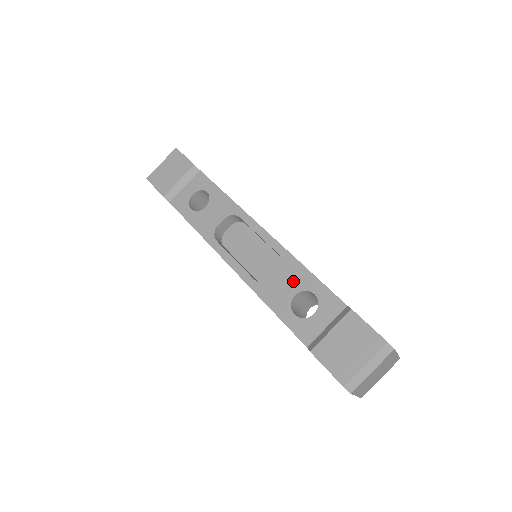
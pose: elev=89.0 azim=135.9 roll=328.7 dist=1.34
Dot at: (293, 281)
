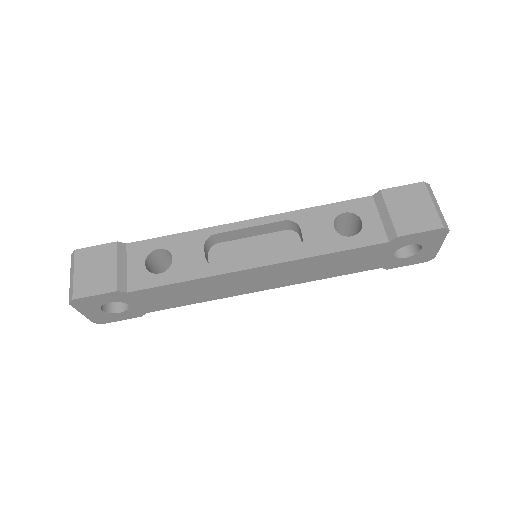
Dot at: (320, 222)
